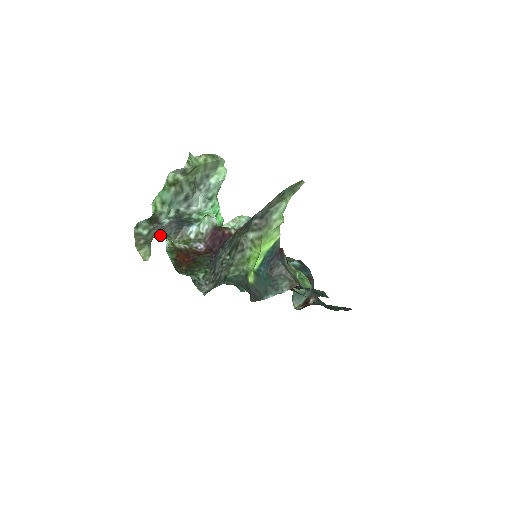
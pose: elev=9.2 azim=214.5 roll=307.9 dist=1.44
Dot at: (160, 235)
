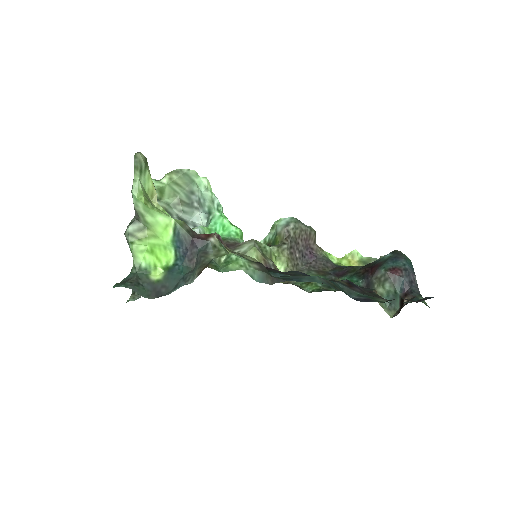
Dot at: occluded
